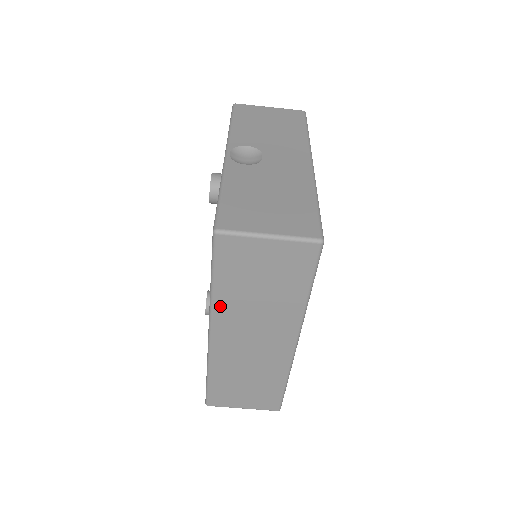
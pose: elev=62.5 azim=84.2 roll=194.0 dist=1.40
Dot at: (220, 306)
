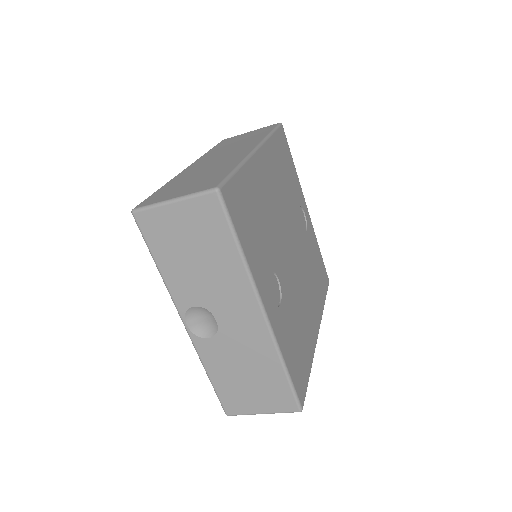
Dot at: occluded
